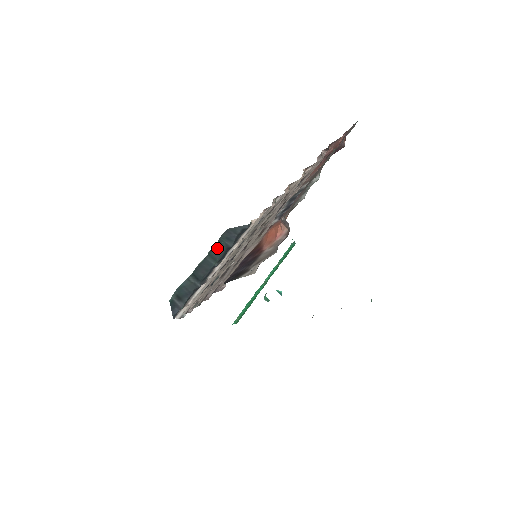
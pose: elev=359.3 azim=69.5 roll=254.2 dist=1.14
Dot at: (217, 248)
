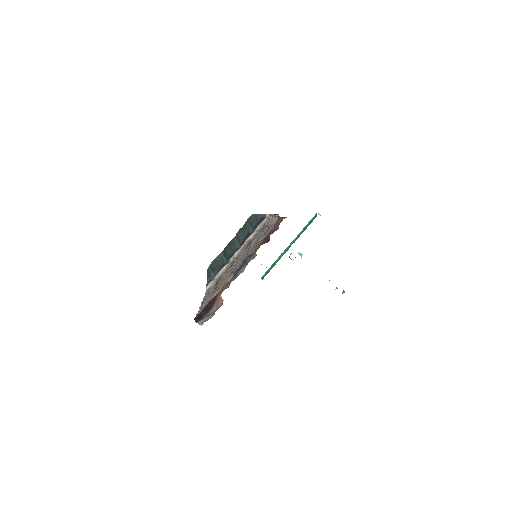
Dot at: (242, 231)
